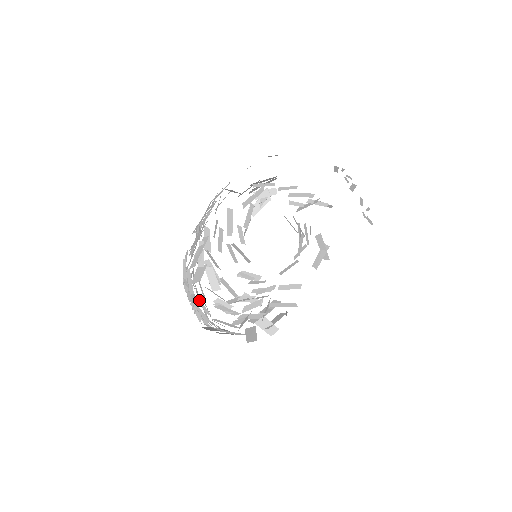
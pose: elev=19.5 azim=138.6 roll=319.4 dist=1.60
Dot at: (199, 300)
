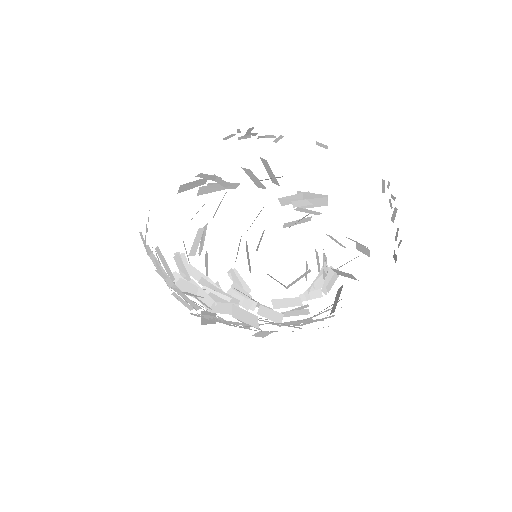
Dot at: occluded
